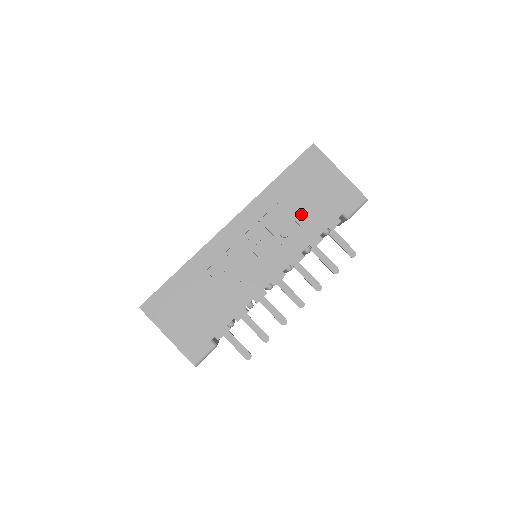
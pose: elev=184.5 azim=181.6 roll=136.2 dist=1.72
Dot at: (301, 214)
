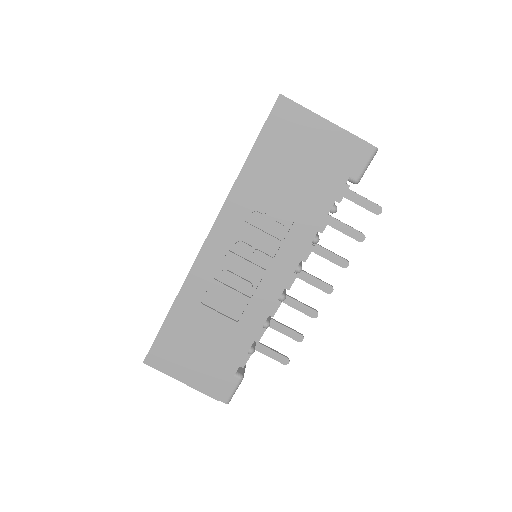
Dot at: (293, 199)
